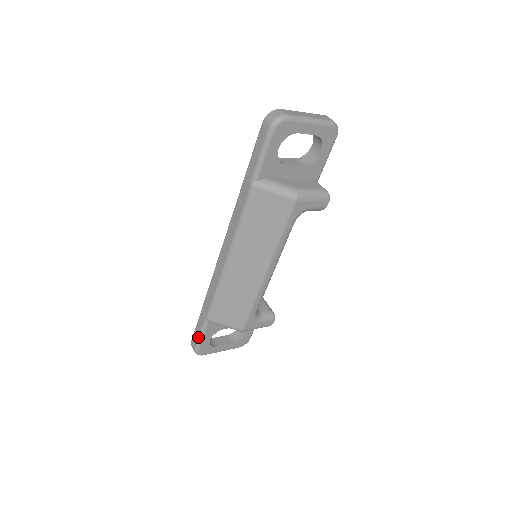
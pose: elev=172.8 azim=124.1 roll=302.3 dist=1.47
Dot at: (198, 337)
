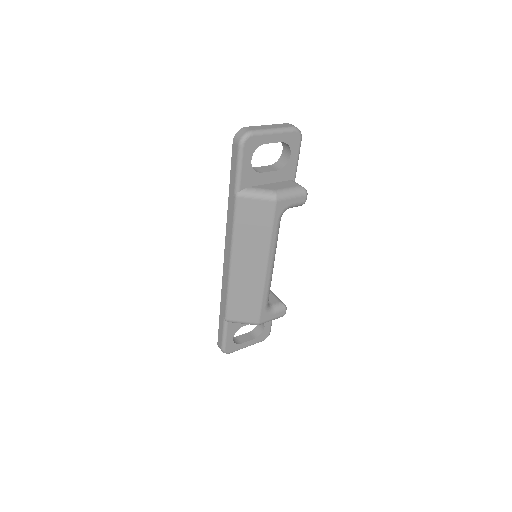
Dot at: (222, 337)
